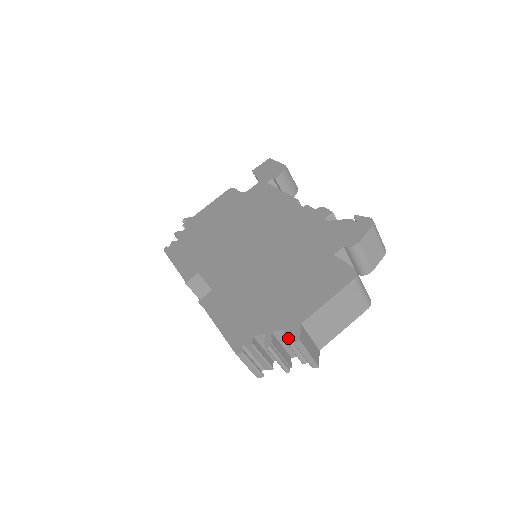
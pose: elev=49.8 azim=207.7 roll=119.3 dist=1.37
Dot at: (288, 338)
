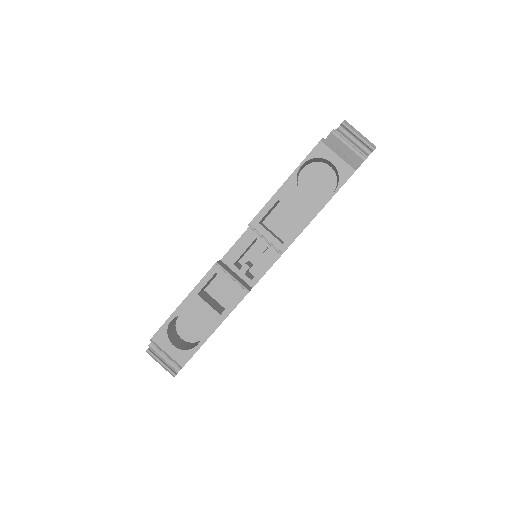
Dot at: (338, 130)
